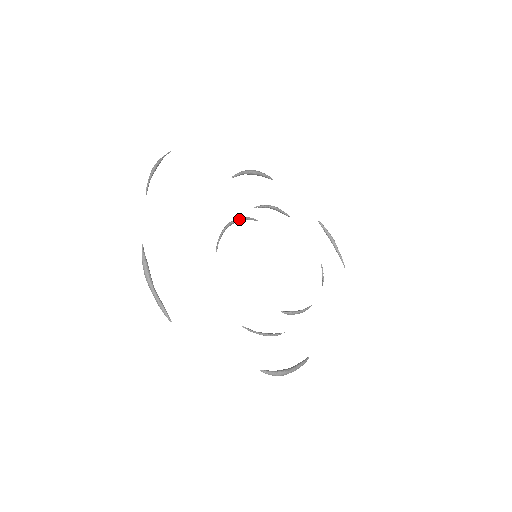
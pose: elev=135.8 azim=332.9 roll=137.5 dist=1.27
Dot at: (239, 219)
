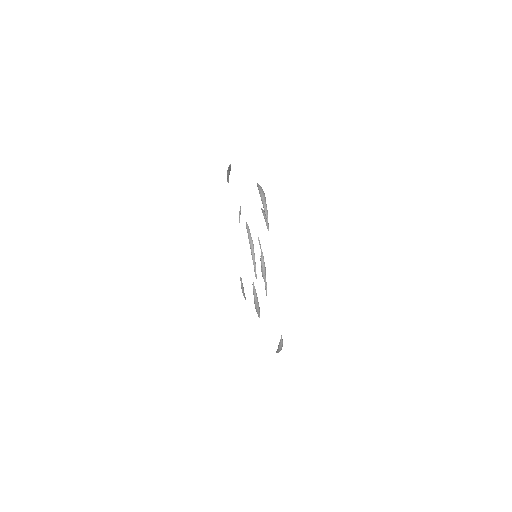
Dot at: (251, 237)
